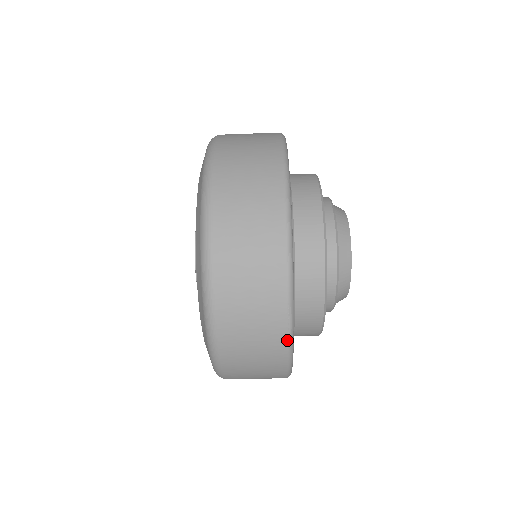
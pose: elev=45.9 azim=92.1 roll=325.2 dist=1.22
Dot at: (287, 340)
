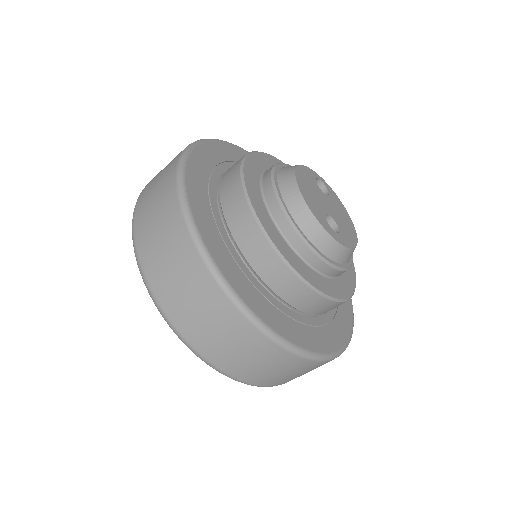
Dot at: (184, 223)
